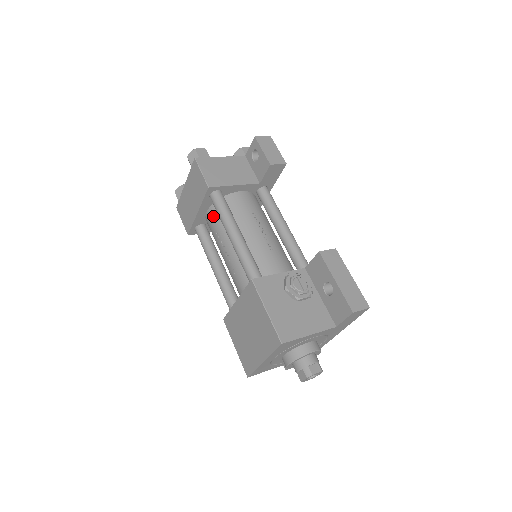
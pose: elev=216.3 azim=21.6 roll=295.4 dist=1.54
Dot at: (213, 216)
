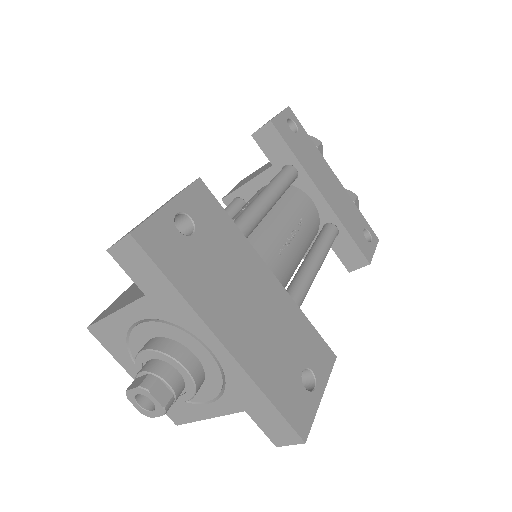
Dot at: occluded
